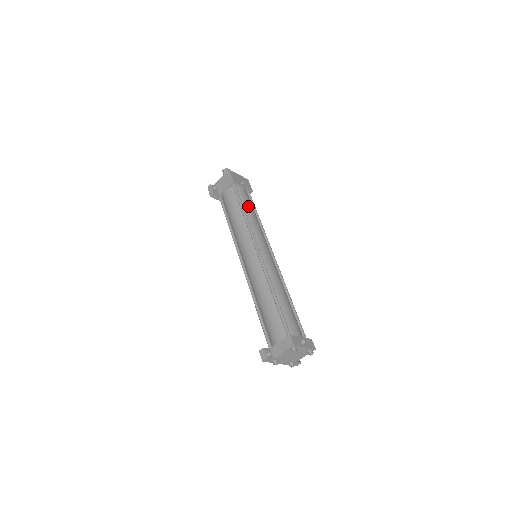
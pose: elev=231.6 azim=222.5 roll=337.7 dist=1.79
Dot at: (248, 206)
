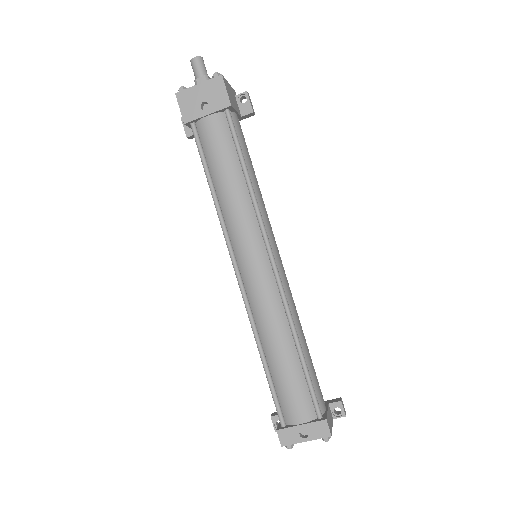
Dot at: (218, 167)
